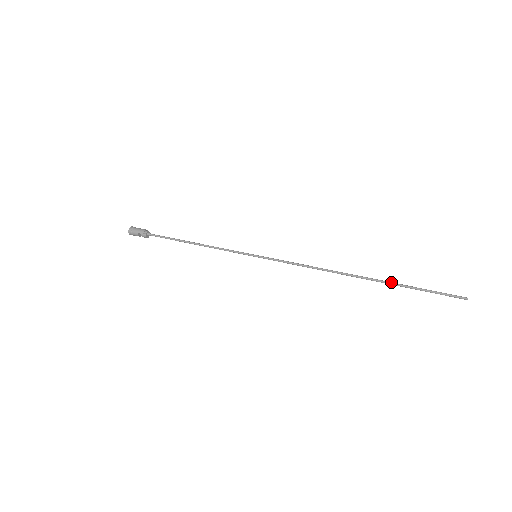
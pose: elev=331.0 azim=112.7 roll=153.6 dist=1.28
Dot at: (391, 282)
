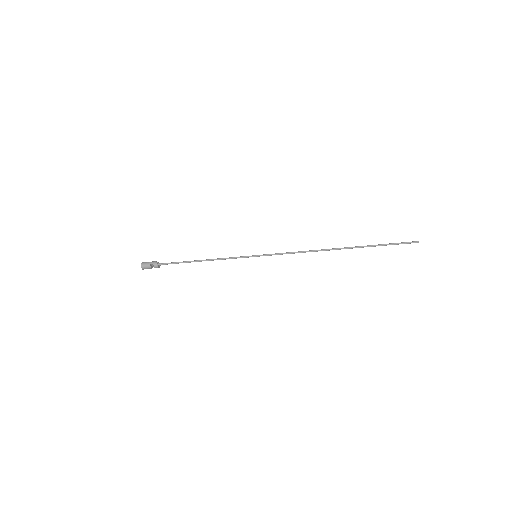
Dot at: occluded
